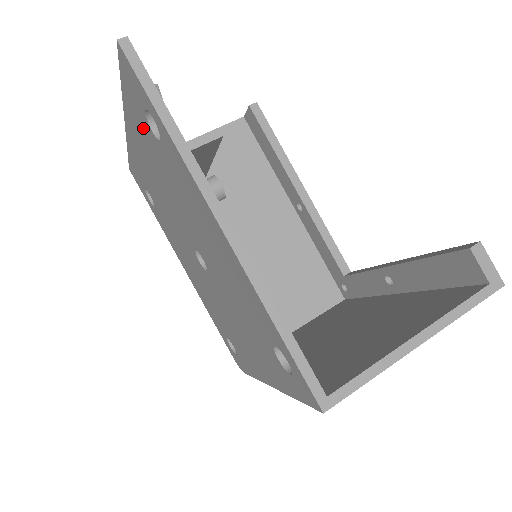
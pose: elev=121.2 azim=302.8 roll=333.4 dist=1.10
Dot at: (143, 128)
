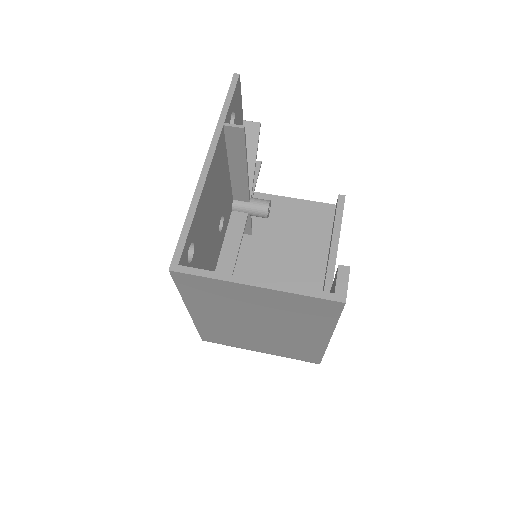
Dot at: occluded
